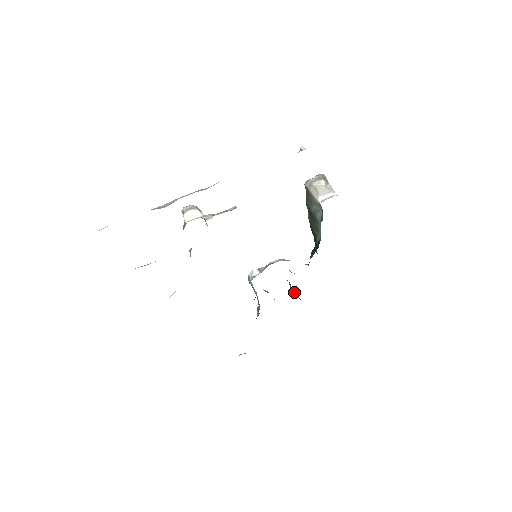
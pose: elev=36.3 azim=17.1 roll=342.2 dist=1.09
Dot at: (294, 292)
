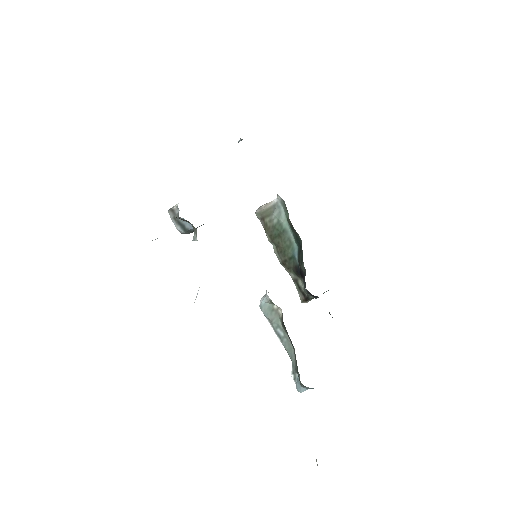
Dot at: occluded
